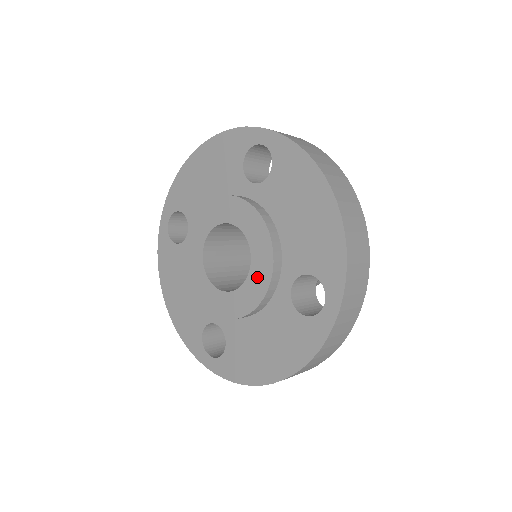
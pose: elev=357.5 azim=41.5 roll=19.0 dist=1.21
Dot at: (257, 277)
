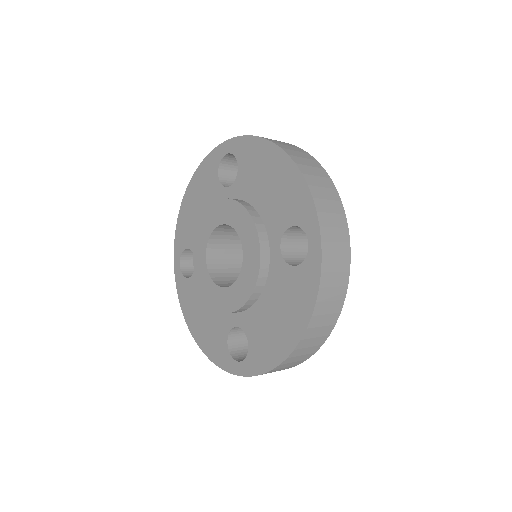
Dot at: (250, 254)
